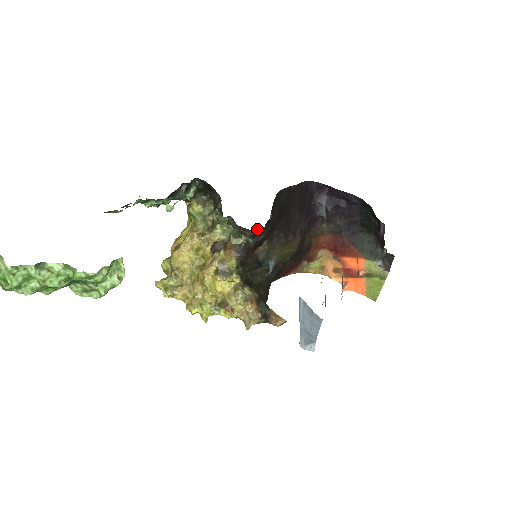
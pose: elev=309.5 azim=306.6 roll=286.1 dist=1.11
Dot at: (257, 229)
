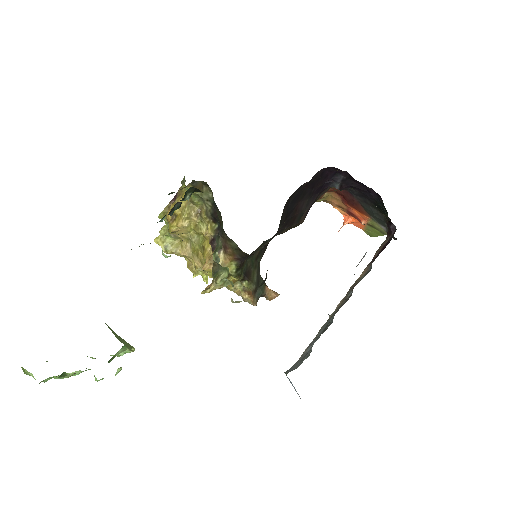
Dot at: occluded
